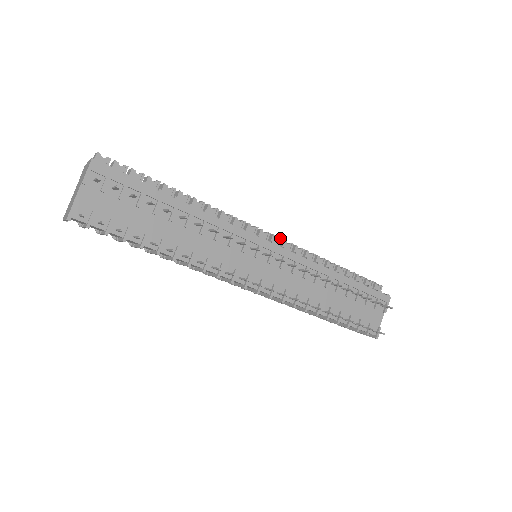
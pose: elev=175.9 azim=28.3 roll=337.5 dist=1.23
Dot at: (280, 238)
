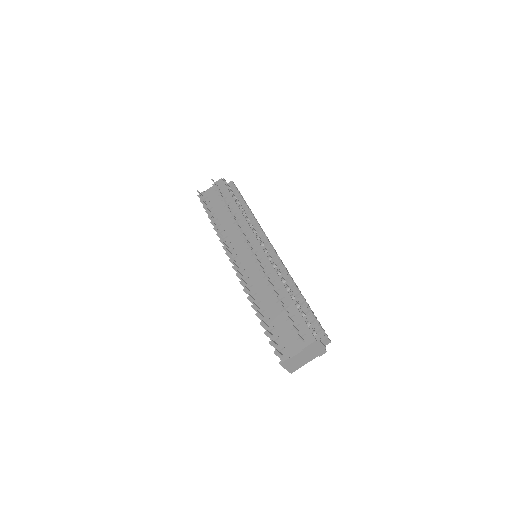
Dot at: (276, 253)
